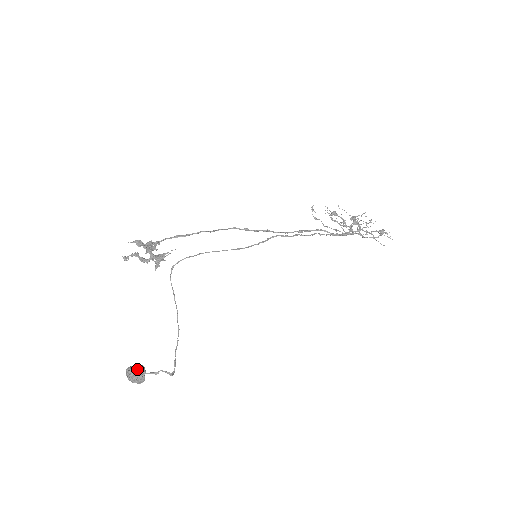
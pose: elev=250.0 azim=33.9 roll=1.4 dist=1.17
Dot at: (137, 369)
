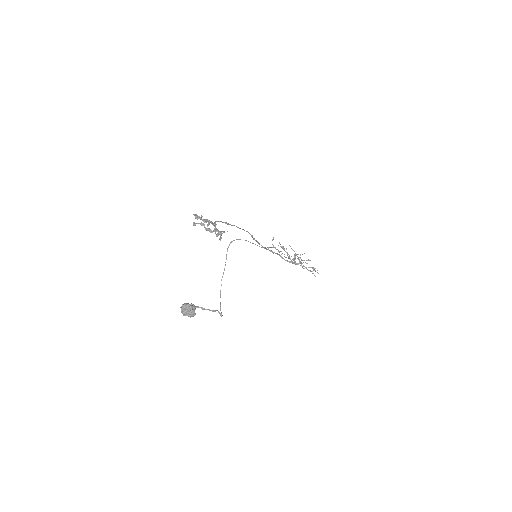
Dot at: (193, 306)
